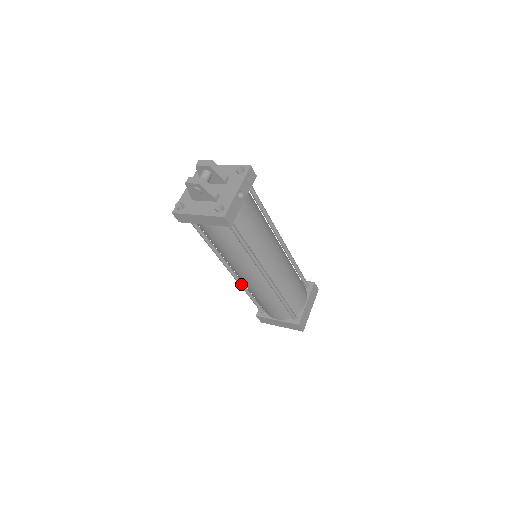
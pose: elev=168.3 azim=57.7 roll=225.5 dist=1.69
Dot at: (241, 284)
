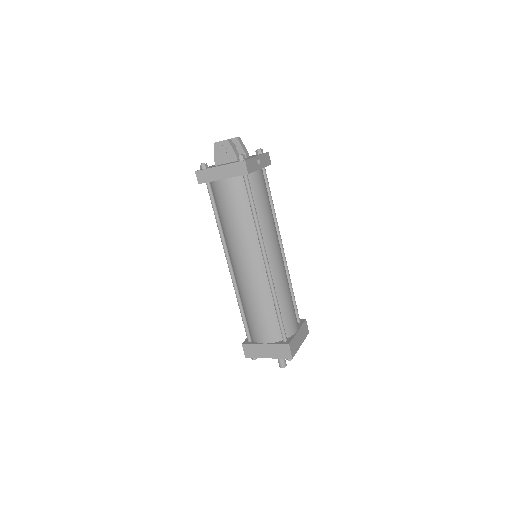
Dot at: (236, 287)
